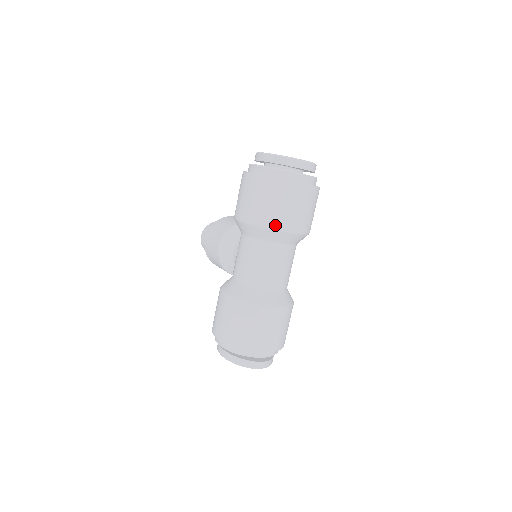
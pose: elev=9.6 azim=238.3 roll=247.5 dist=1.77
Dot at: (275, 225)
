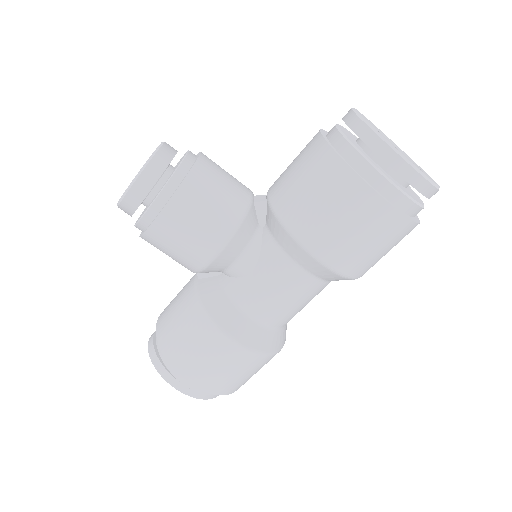
Dot at: occluded
